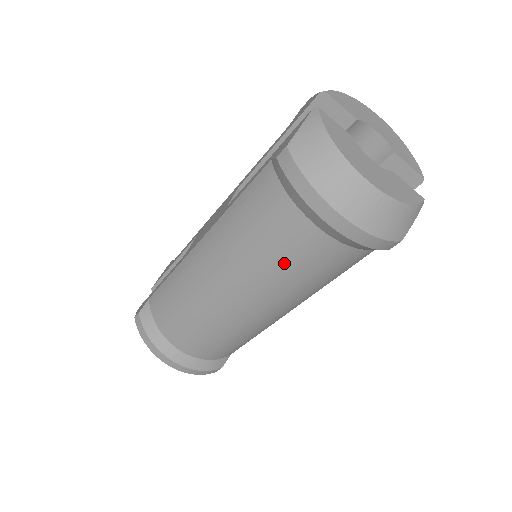
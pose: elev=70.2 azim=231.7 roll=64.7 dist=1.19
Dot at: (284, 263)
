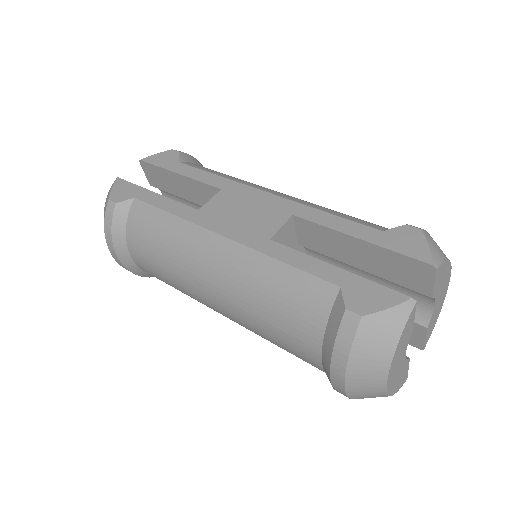
Dot at: (274, 338)
